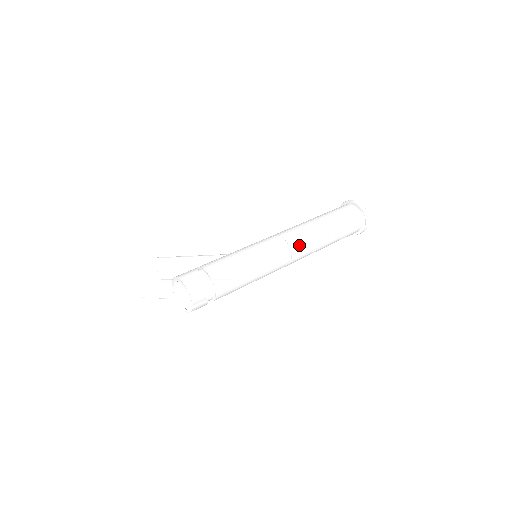
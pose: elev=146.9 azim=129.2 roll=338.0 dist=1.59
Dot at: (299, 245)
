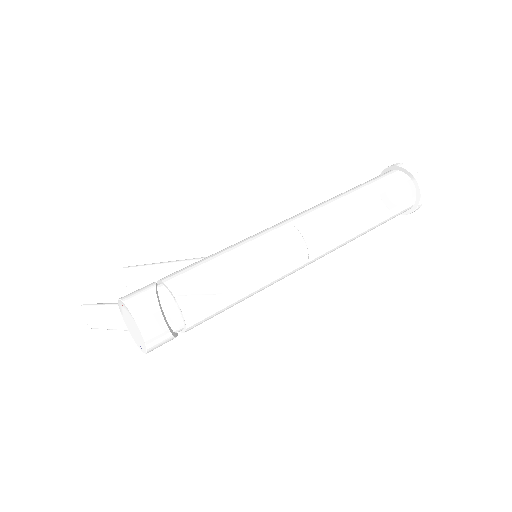
Dot at: (319, 235)
